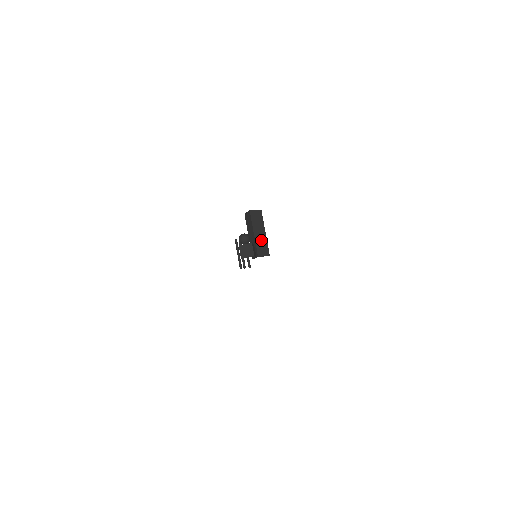
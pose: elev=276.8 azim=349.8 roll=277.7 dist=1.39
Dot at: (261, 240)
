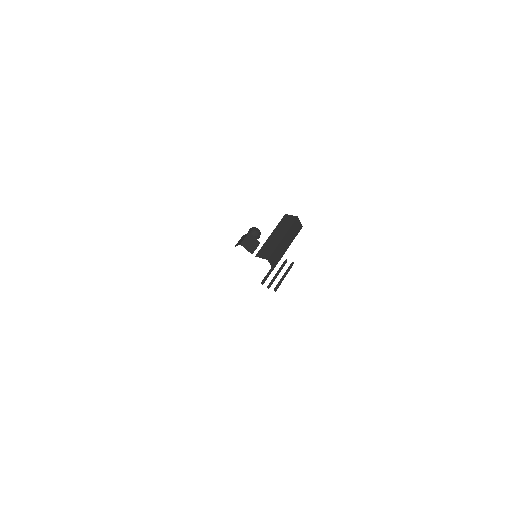
Dot at: (272, 243)
